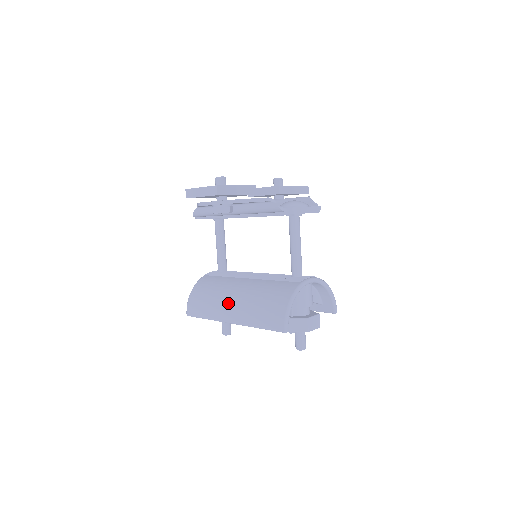
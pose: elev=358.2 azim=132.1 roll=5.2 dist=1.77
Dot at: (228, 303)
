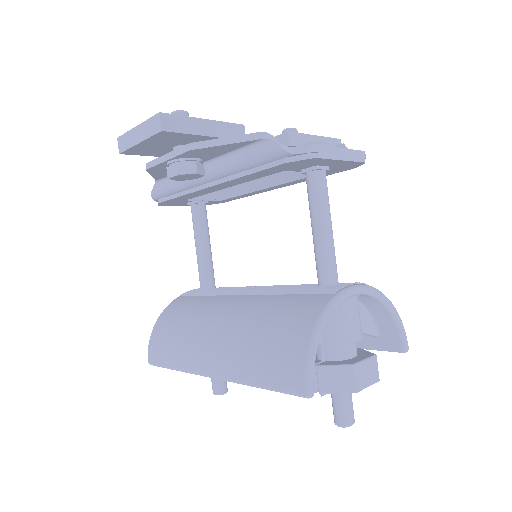
Dot at: (206, 340)
